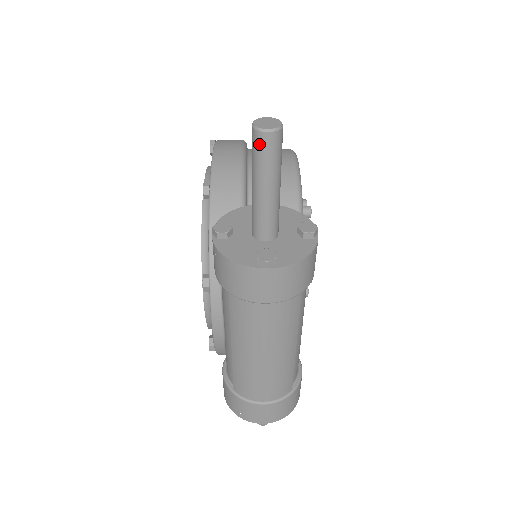
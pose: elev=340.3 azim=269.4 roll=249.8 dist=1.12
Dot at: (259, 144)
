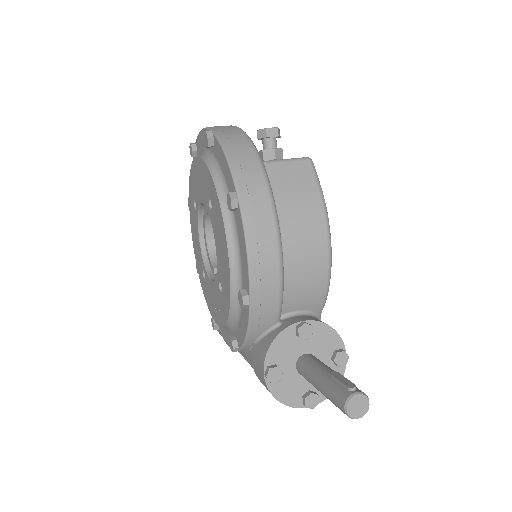
Dot at: occluded
